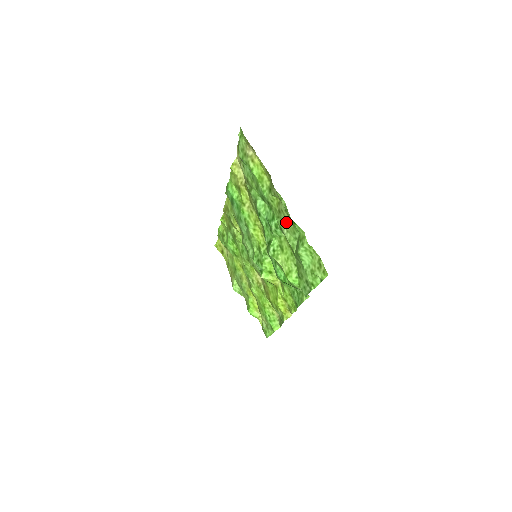
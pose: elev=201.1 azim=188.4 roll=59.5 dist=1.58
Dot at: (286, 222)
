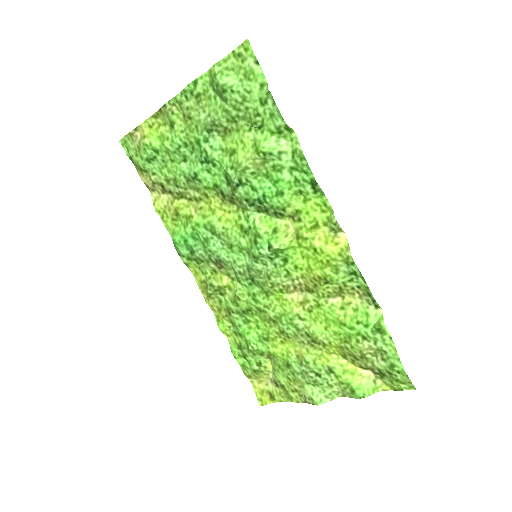
Dot at: (200, 111)
